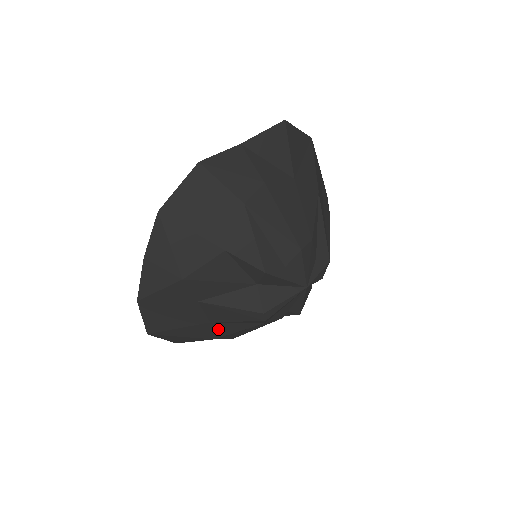
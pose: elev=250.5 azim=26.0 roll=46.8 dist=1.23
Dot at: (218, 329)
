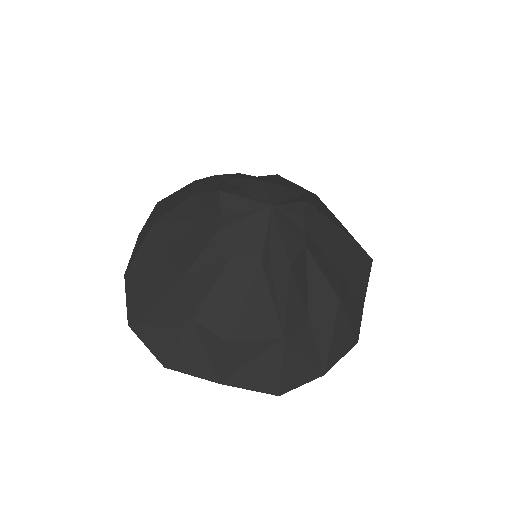
Dot at: (192, 292)
